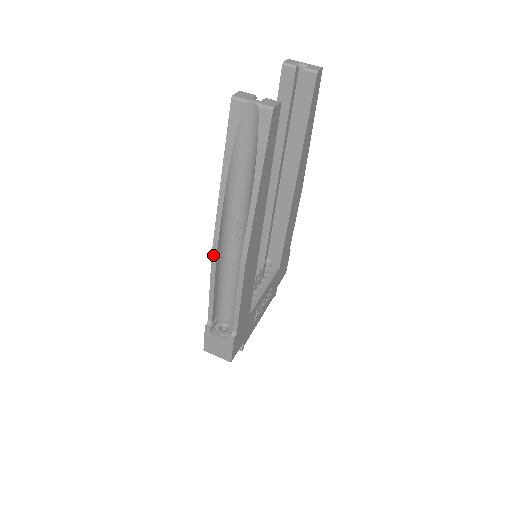
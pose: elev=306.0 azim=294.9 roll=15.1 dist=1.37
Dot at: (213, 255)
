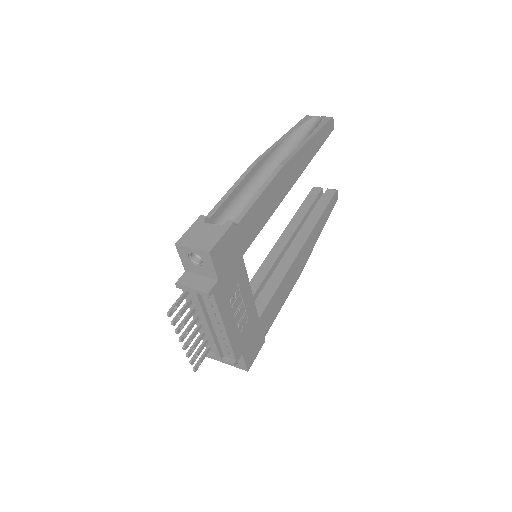
Dot at: (253, 164)
